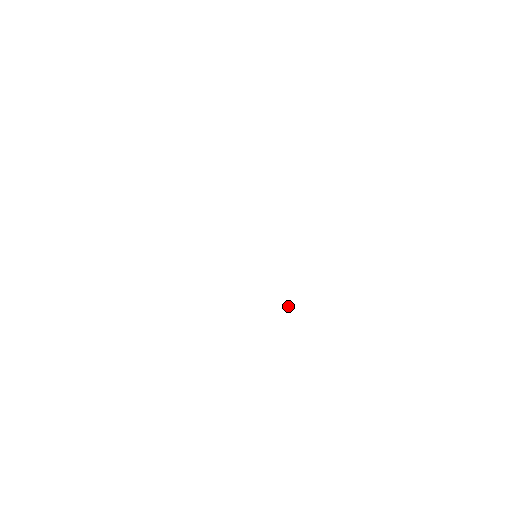
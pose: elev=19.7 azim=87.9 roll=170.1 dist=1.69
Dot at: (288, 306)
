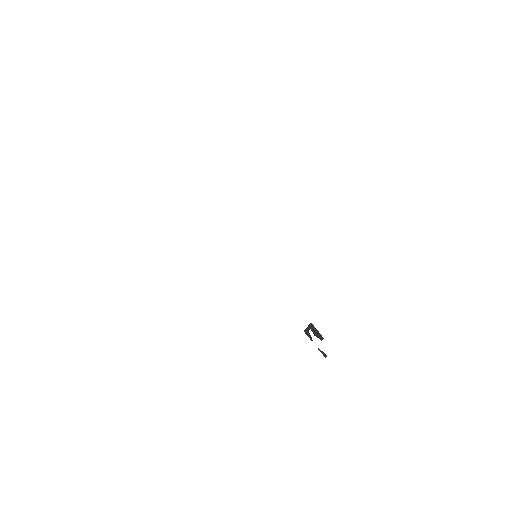
Dot at: (313, 328)
